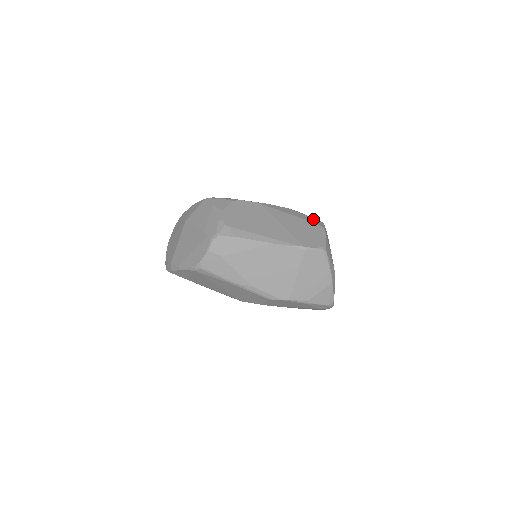
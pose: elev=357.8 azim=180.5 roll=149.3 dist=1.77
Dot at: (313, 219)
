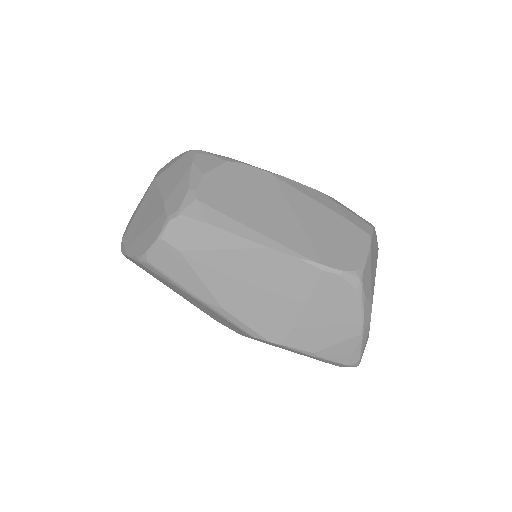
Dot at: (357, 217)
